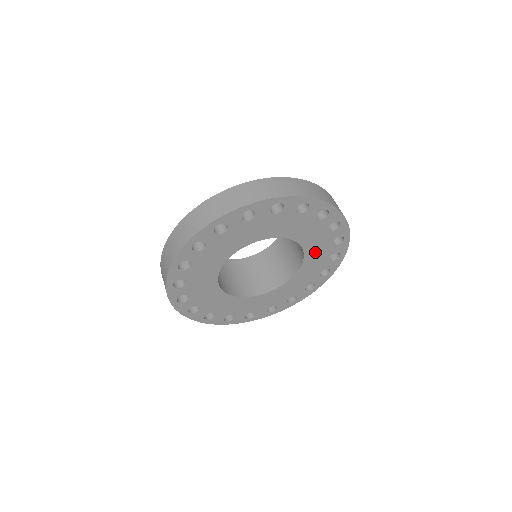
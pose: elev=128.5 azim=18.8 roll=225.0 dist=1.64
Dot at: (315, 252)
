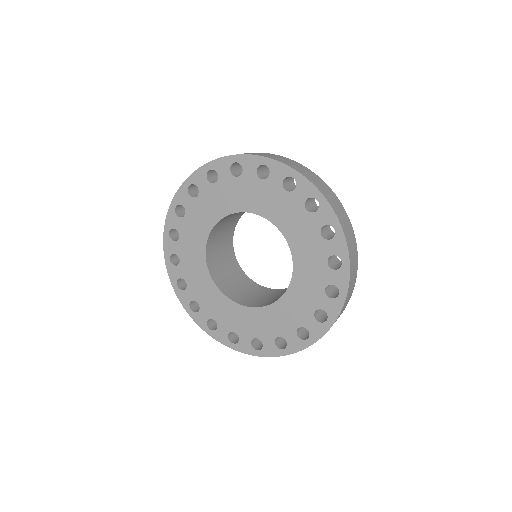
Dot at: (306, 267)
